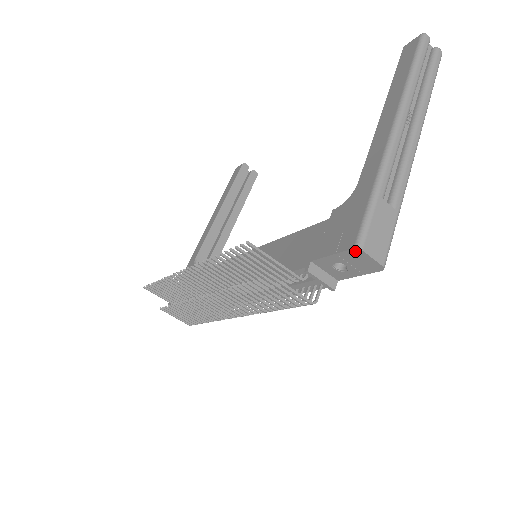
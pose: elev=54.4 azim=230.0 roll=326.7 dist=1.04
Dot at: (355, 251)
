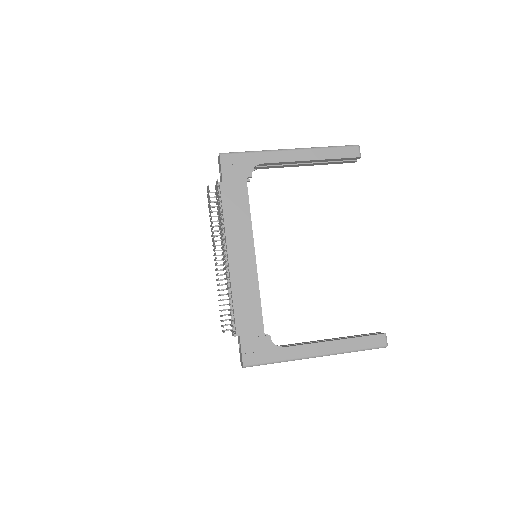
Dot at: (243, 364)
